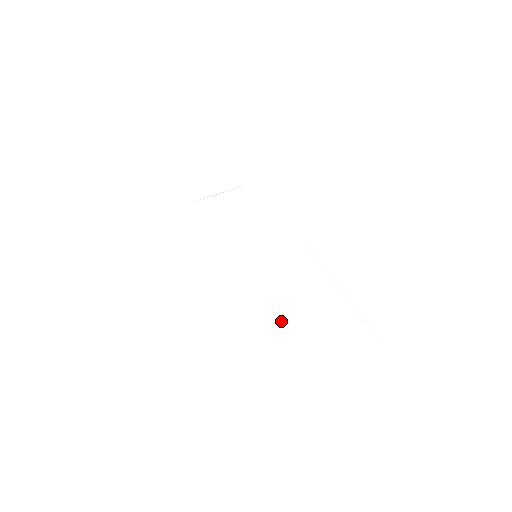
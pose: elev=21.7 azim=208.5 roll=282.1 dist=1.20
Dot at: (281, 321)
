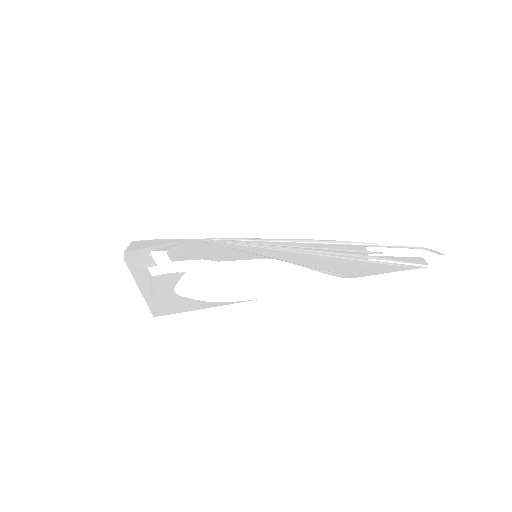
Dot at: (338, 264)
